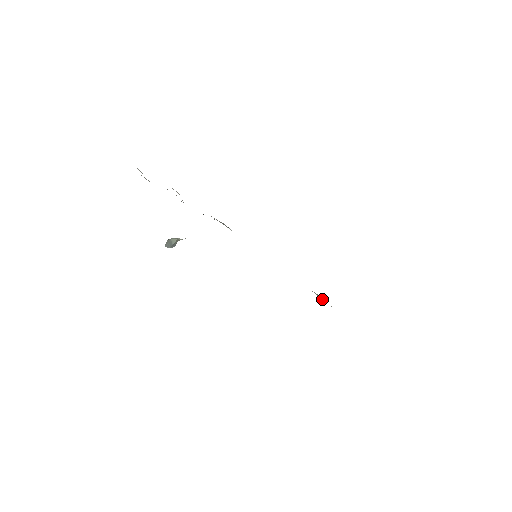
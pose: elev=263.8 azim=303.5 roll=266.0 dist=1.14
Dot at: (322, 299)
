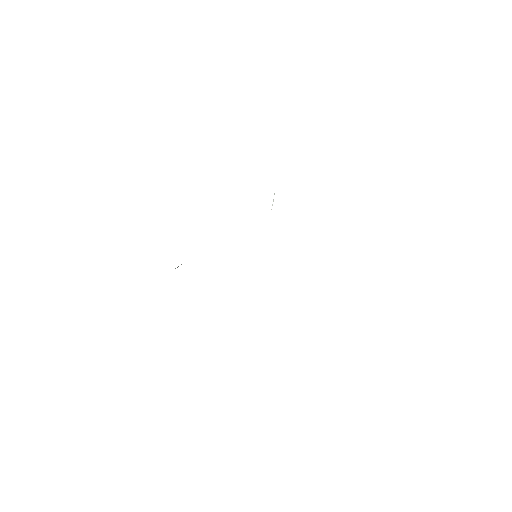
Dot at: occluded
